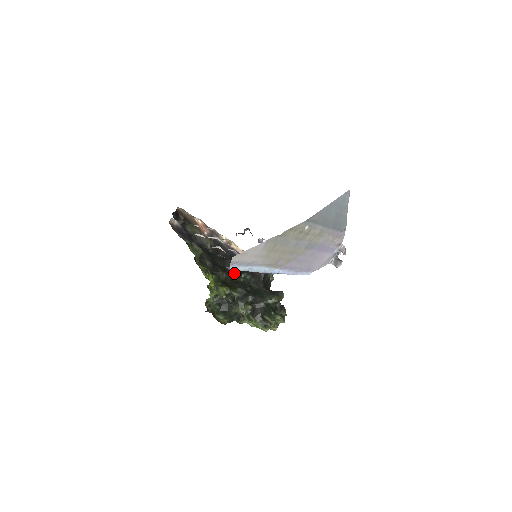
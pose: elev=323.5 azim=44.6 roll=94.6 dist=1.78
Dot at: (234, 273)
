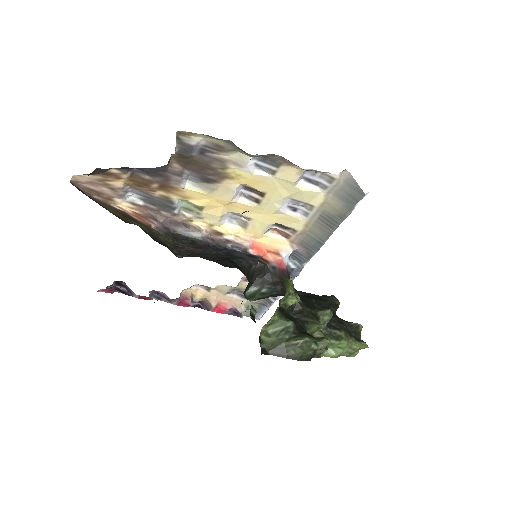
Dot at: occluded
